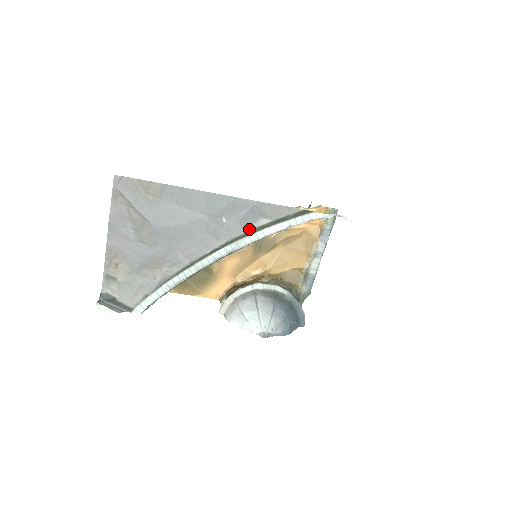
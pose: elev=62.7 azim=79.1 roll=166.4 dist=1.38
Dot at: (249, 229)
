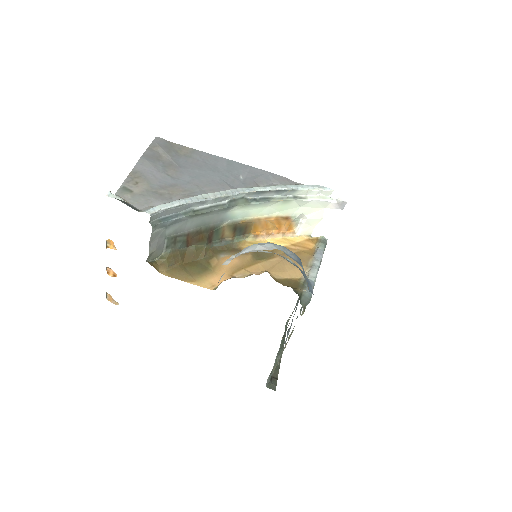
Dot at: occluded
